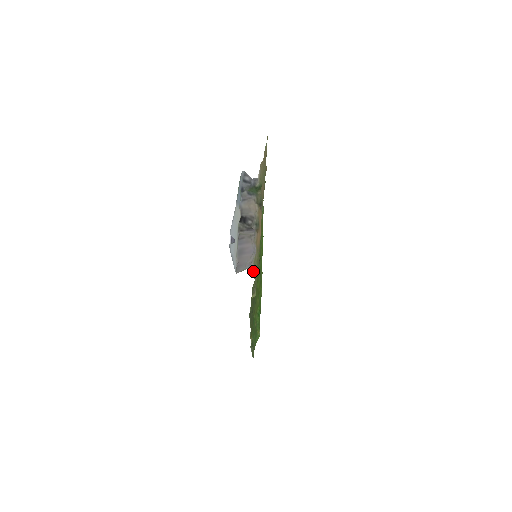
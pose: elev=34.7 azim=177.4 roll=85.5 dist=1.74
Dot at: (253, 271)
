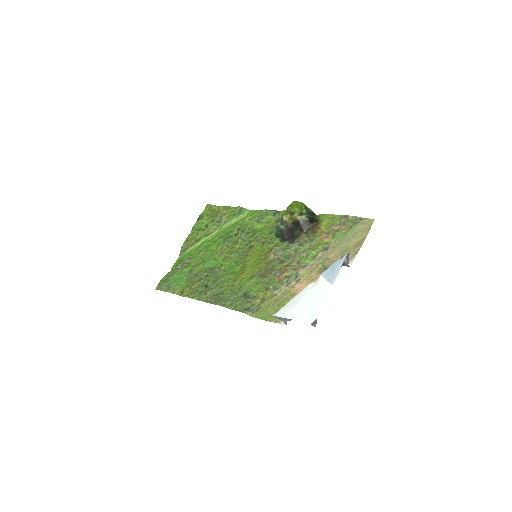
Dot at: (283, 322)
